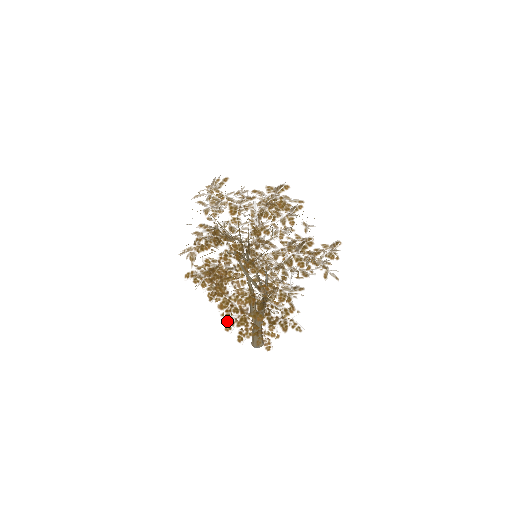
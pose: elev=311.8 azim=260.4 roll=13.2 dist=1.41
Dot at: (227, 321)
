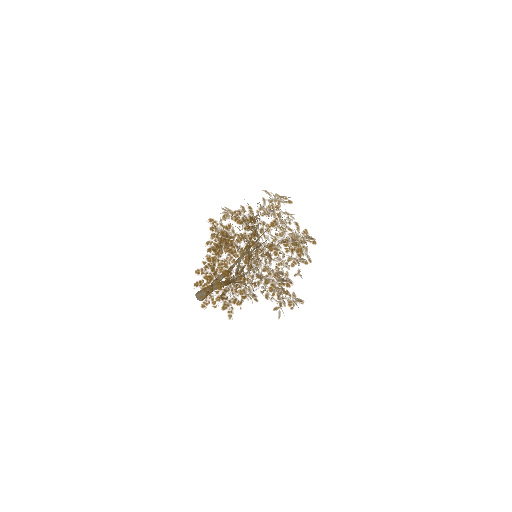
Dot at: (202, 268)
